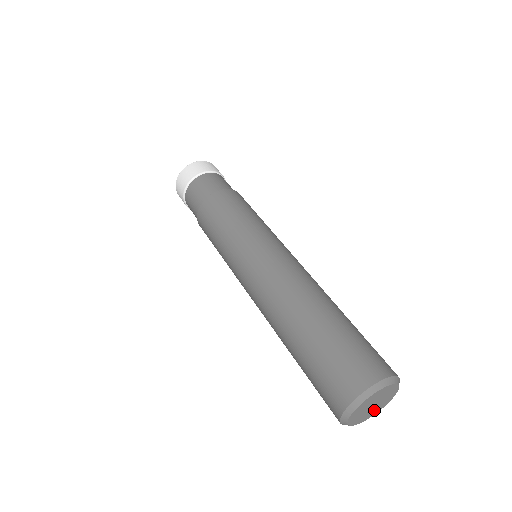
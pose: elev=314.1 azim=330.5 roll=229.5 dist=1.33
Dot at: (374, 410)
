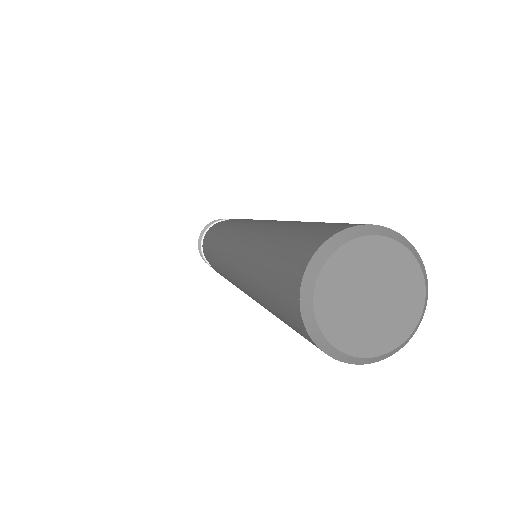
Dot at: (390, 321)
